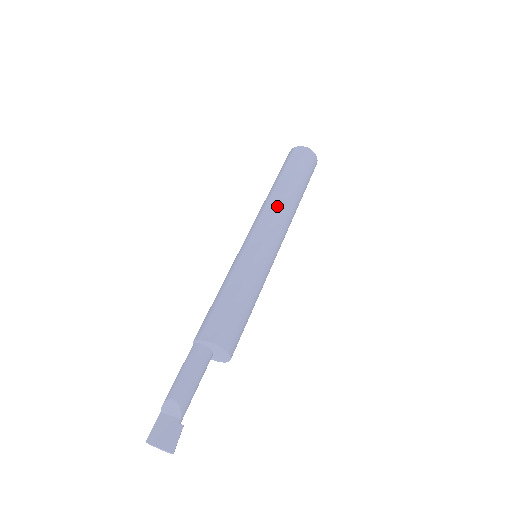
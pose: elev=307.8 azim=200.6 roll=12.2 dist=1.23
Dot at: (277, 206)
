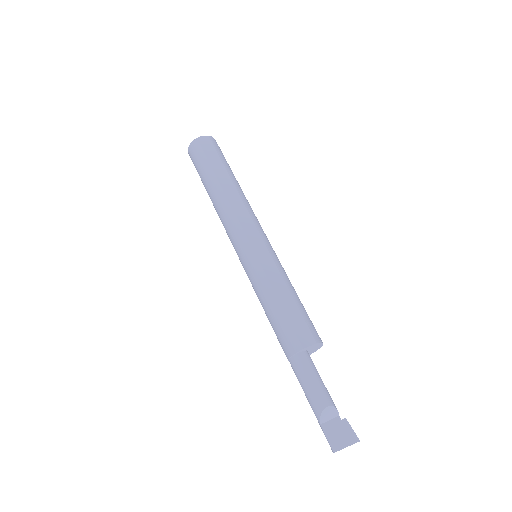
Dot at: (242, 203)
